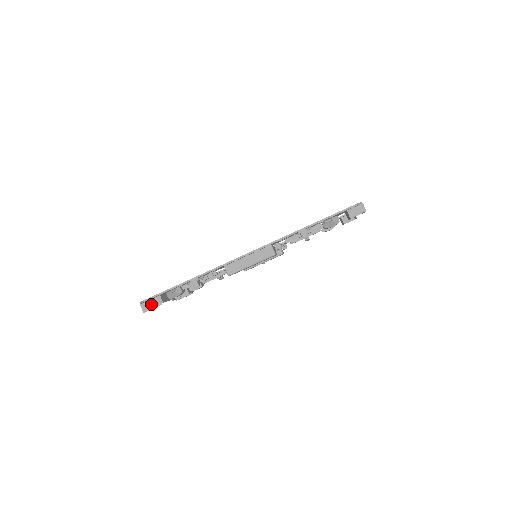
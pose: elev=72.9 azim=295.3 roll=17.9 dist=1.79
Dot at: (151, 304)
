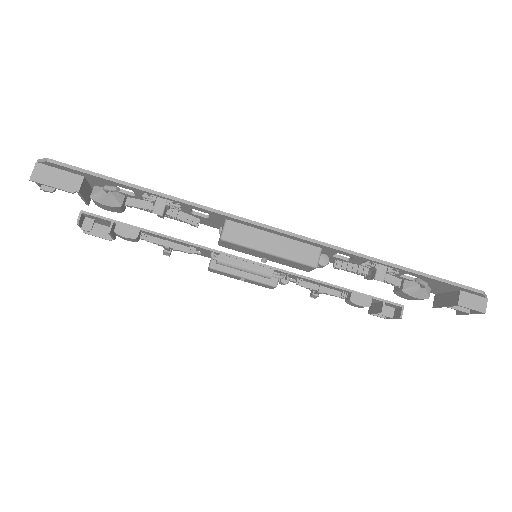
Dot at: (56, 177)
